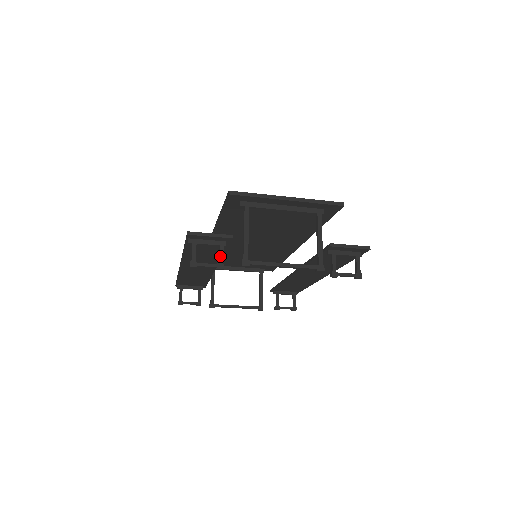
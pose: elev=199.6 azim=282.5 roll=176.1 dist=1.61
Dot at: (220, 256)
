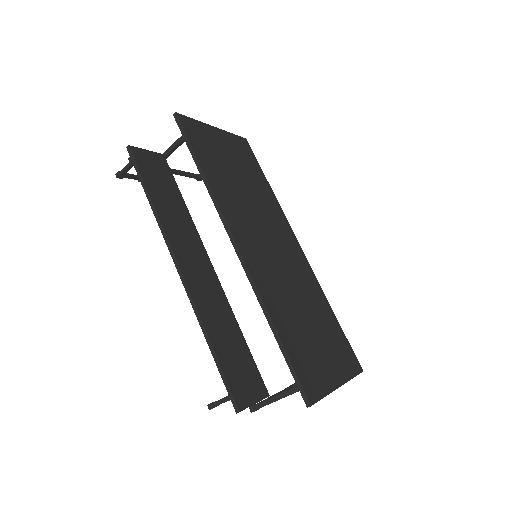
Dot at: occluded
